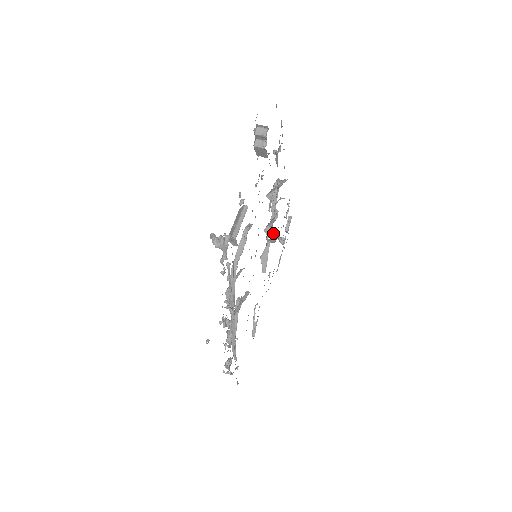
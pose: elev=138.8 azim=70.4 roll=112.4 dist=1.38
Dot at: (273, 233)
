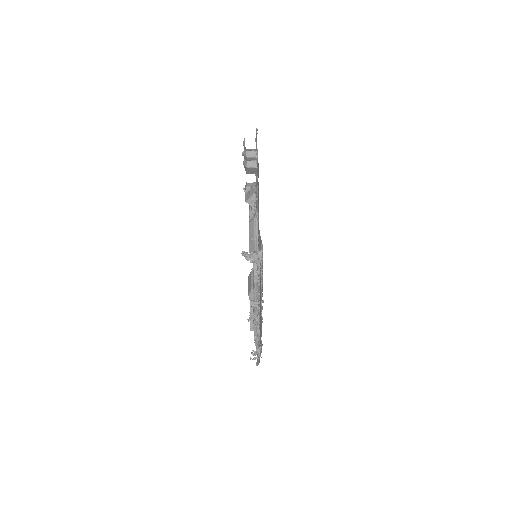
Dot at: occluded
